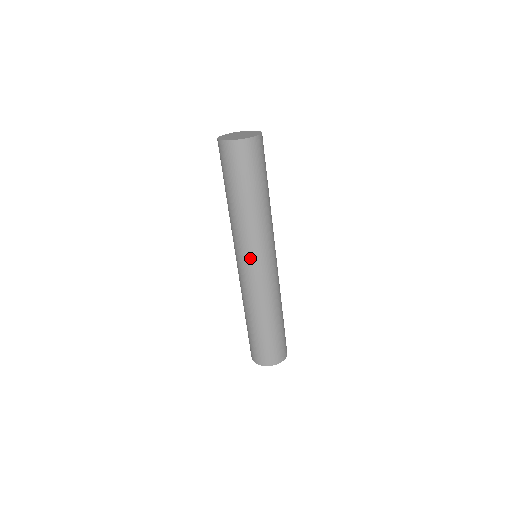
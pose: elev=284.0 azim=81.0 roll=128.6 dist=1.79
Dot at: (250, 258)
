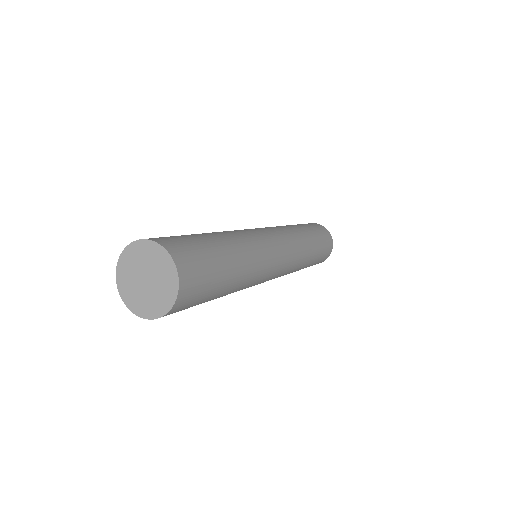
Dot at: occluded
